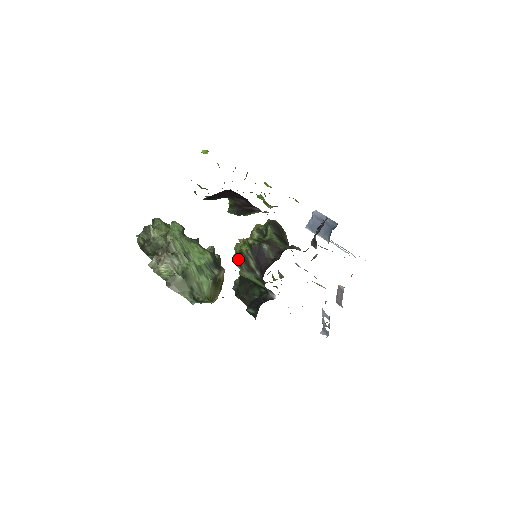
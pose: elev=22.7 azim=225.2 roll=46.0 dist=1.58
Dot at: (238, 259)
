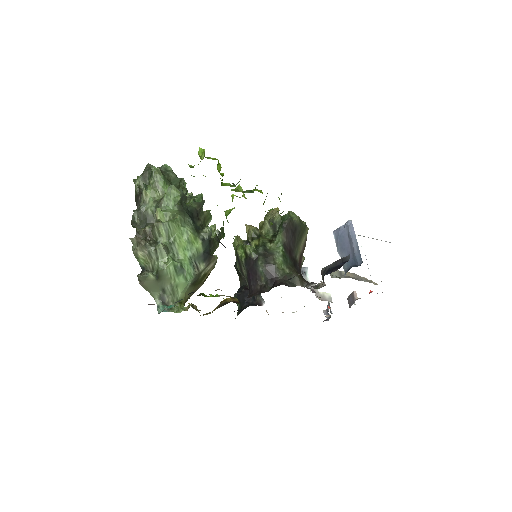
Dot at: (235, 252)
